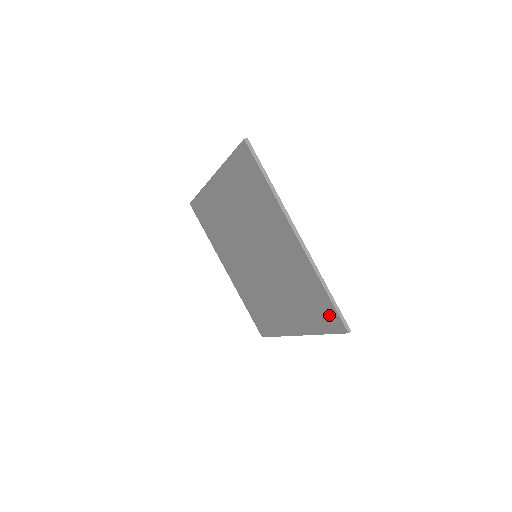
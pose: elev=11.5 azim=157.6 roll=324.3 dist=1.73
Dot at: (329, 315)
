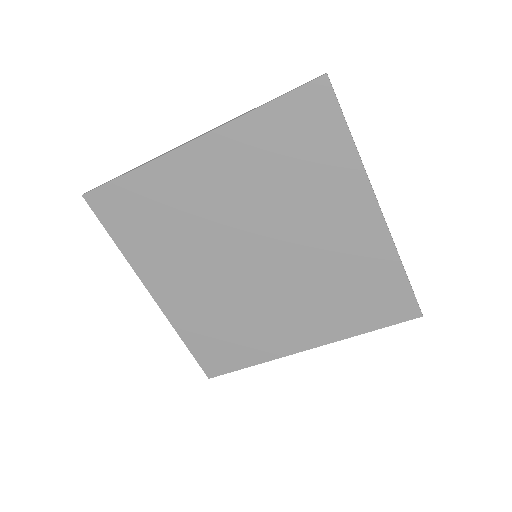
Dot at: (307, 111)
